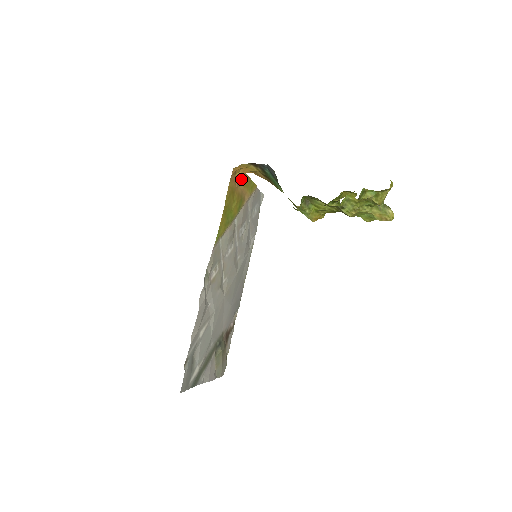
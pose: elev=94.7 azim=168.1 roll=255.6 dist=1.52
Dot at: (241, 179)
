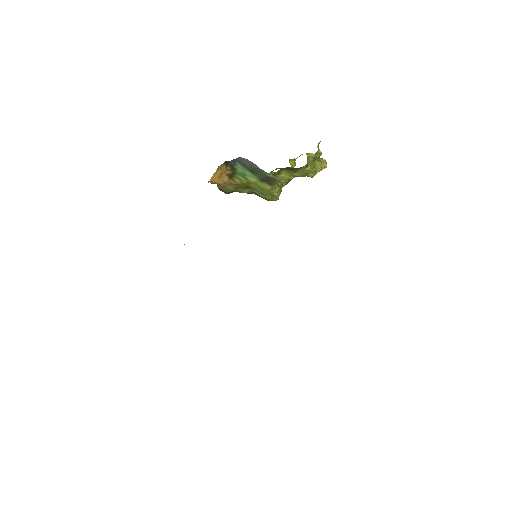
Dot at: occluded
